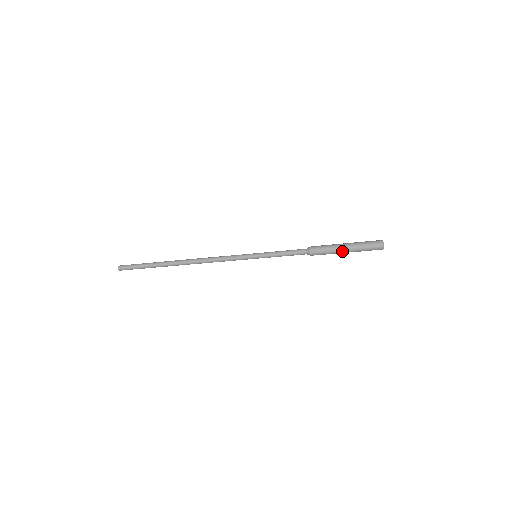
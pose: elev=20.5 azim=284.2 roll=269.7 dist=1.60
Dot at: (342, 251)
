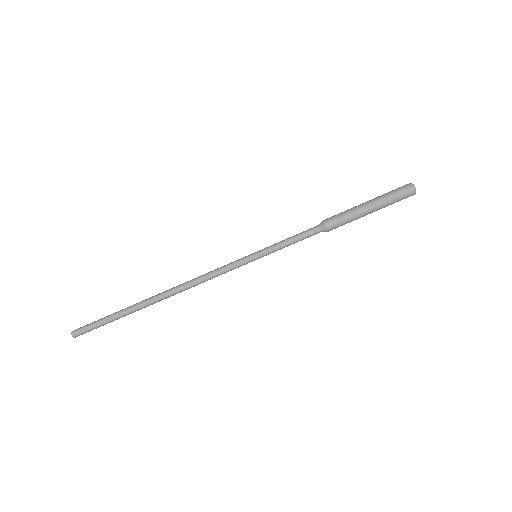
Dot at: (361, 204)
